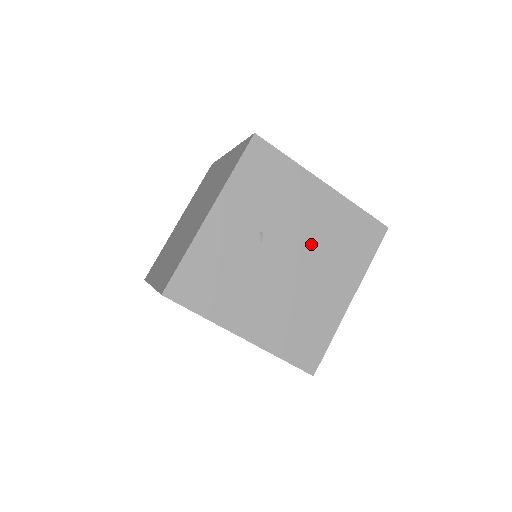
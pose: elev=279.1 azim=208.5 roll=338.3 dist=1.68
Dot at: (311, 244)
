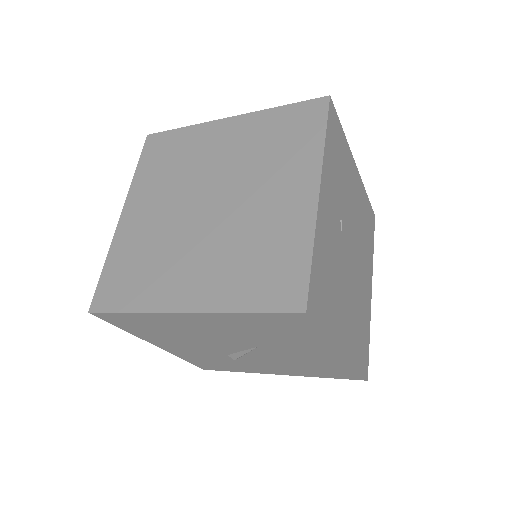
Dot at: (357, 233)
